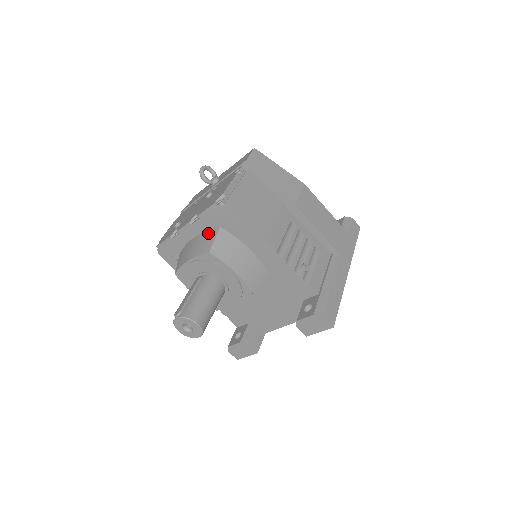
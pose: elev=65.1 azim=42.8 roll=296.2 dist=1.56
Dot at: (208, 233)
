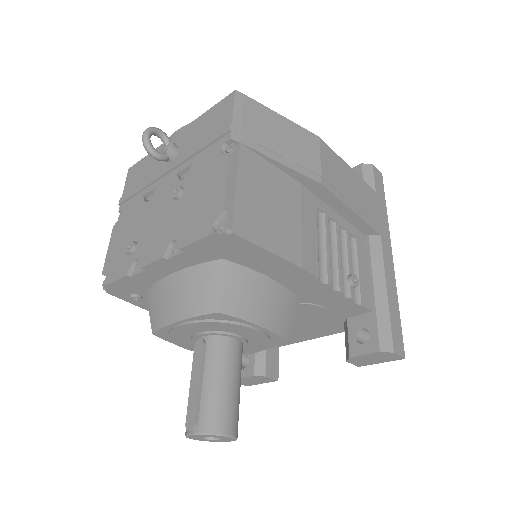
Dot at: (201, 271)
